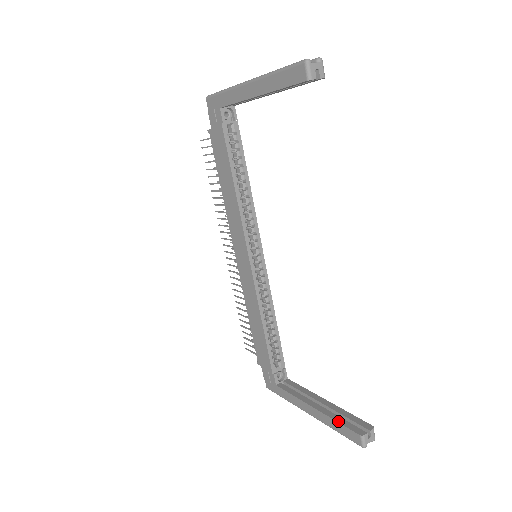
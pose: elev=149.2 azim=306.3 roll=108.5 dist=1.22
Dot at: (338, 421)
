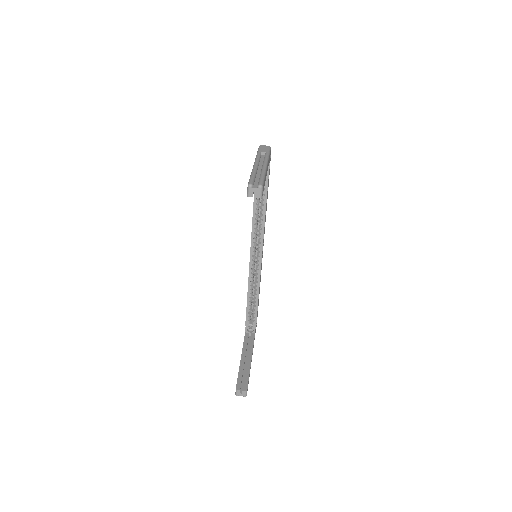
Dot at: (239, 374)
